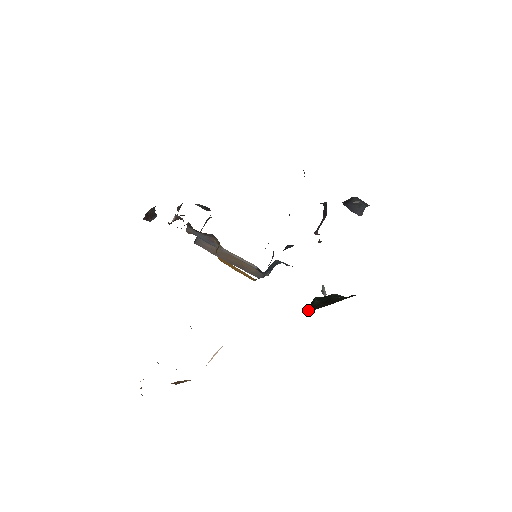
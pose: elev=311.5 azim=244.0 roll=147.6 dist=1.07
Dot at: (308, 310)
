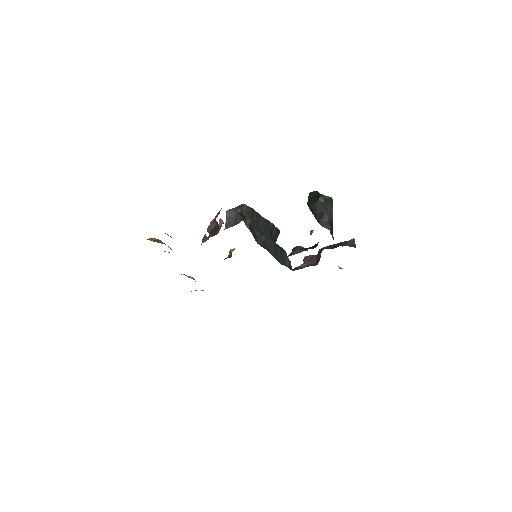
Dot at: (309, 204)
